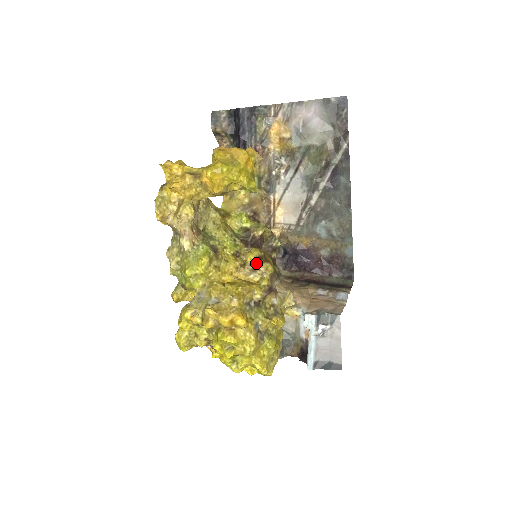
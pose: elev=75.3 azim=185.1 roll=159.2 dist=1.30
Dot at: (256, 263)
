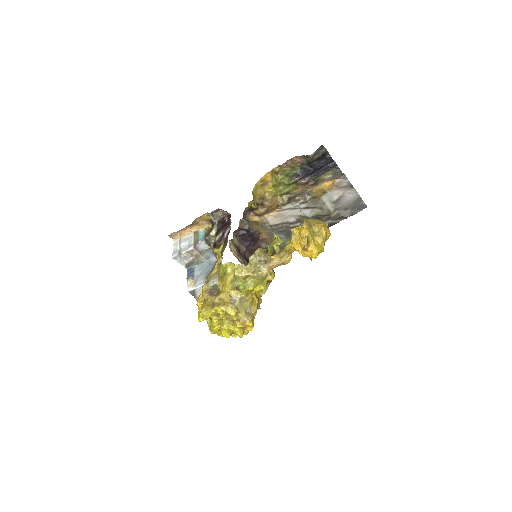
Dot at: (268, 282)
